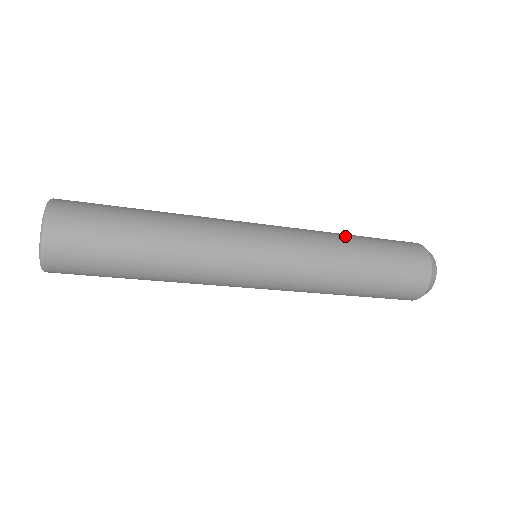
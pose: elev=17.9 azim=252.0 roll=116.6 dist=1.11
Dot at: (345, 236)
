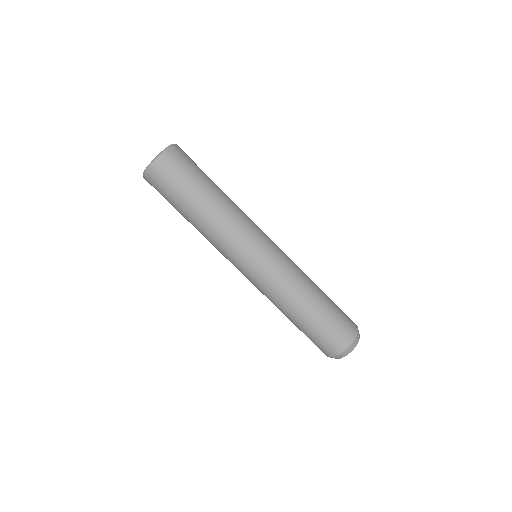
Dot at: occluded
